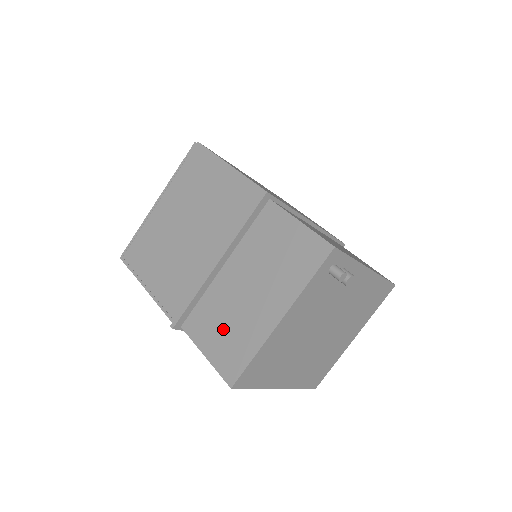
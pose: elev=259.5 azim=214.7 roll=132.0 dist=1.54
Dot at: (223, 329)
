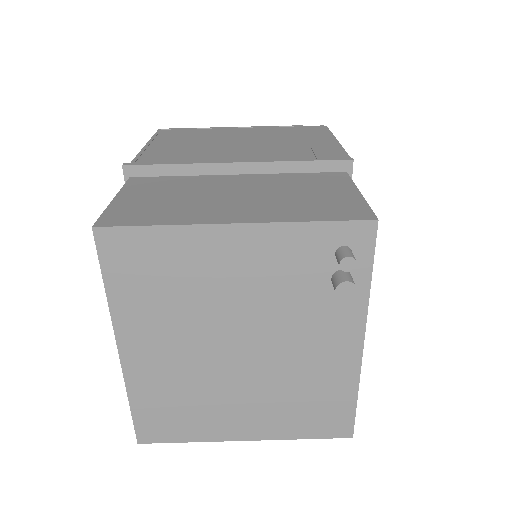
Dot at: (165, 197)
